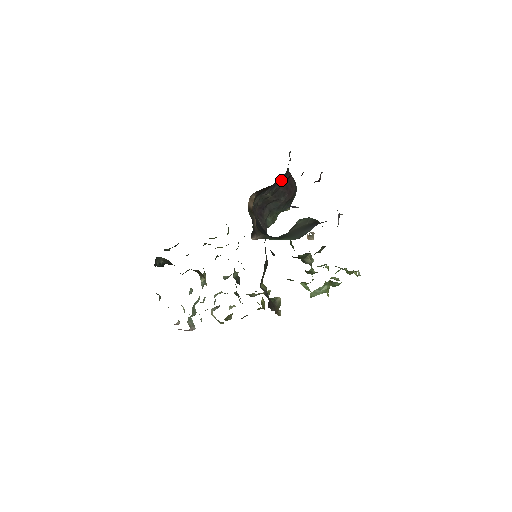
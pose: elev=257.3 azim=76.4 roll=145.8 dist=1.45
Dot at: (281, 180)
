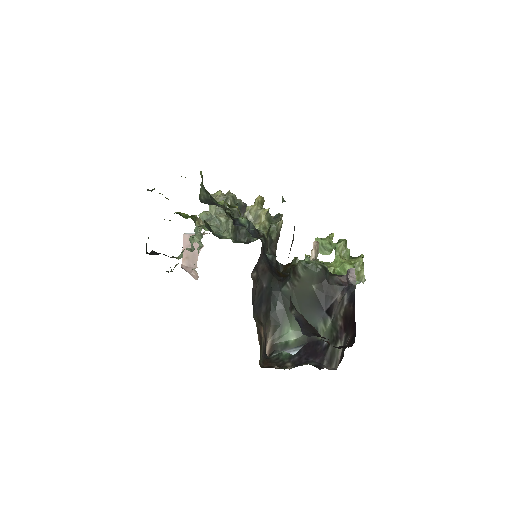
Dot at: occluded
